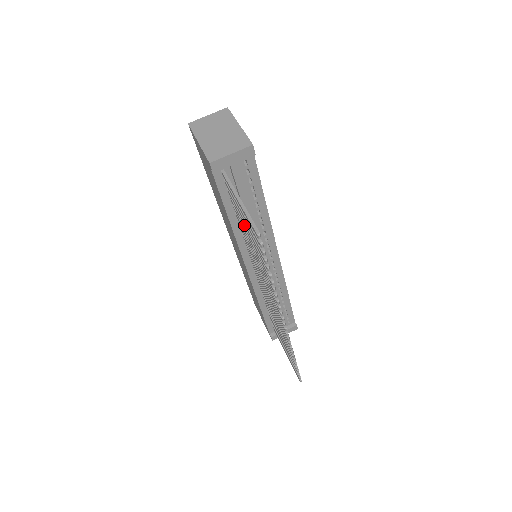
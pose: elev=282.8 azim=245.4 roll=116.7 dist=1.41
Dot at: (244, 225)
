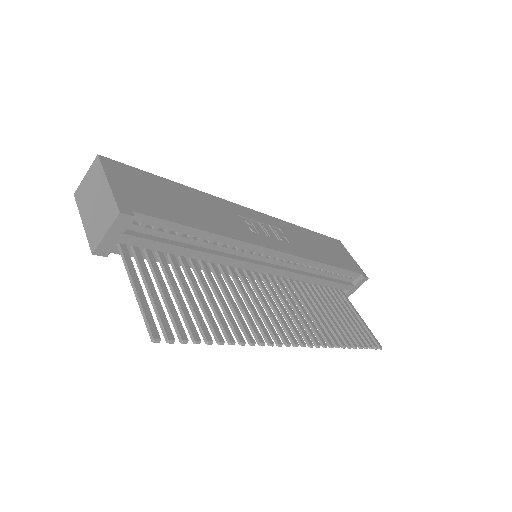
Dot at: (179, 284)
